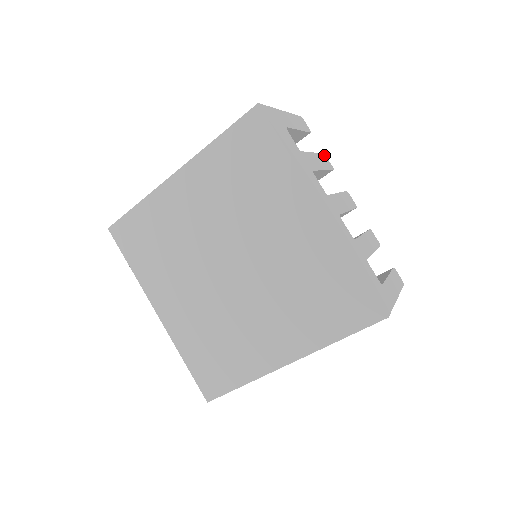
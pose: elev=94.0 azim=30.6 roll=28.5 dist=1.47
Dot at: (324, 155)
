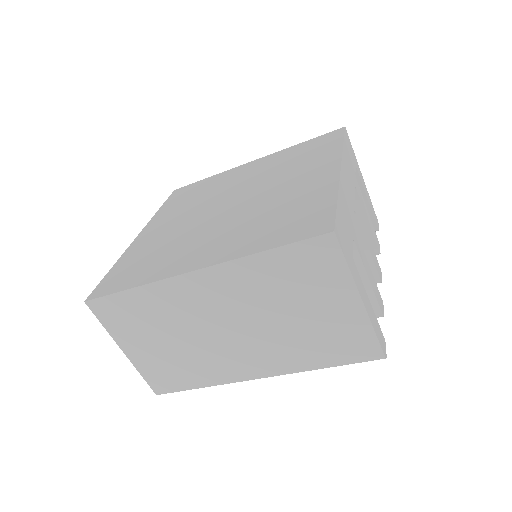
Dot at: (378, 242)
